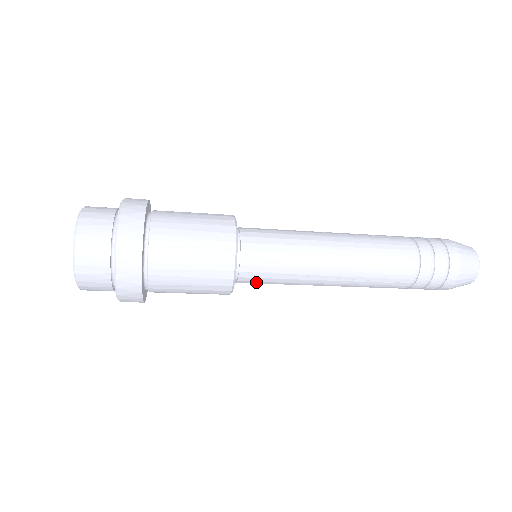
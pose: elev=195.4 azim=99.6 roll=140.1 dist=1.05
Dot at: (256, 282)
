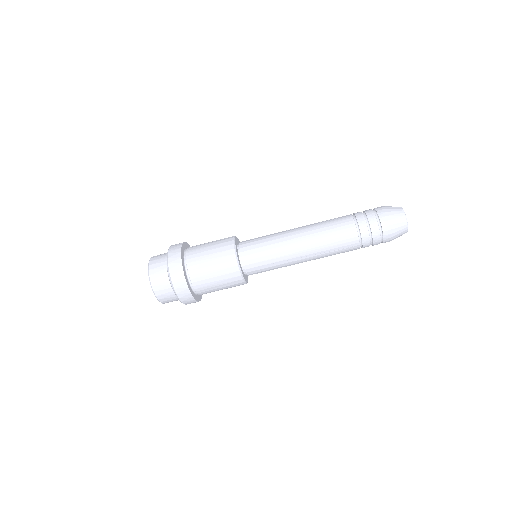
Dot at: (259, 272)
